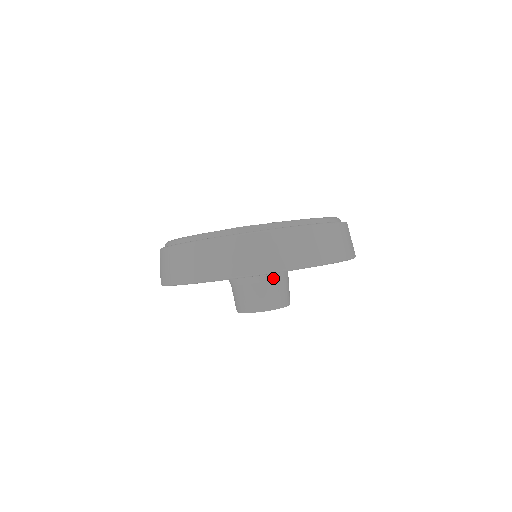
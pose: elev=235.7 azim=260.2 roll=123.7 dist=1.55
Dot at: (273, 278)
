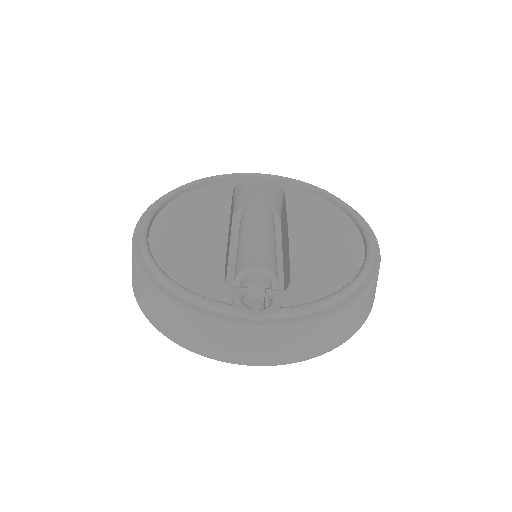
Dot at: occluded
